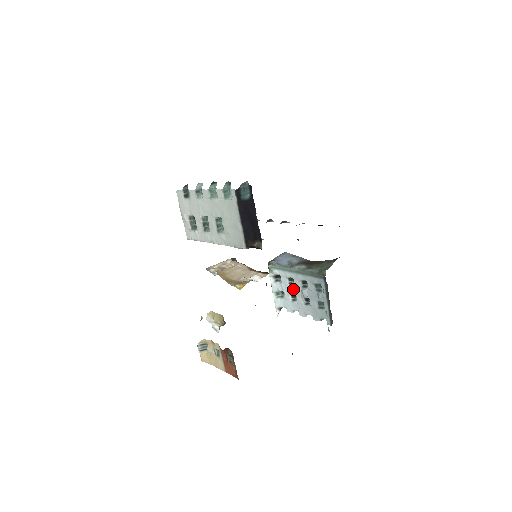
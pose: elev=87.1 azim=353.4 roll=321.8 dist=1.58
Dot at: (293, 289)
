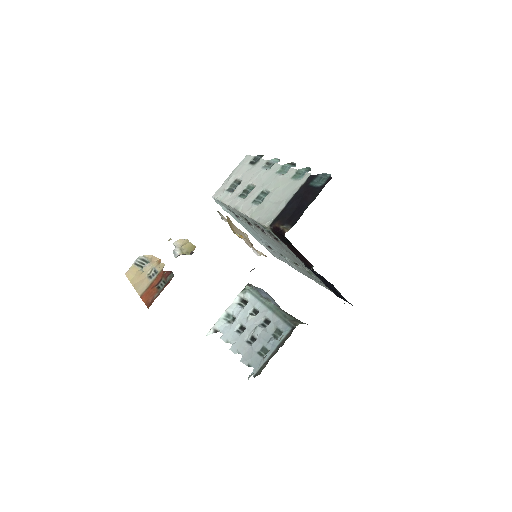
Dot at: (249, 320)
